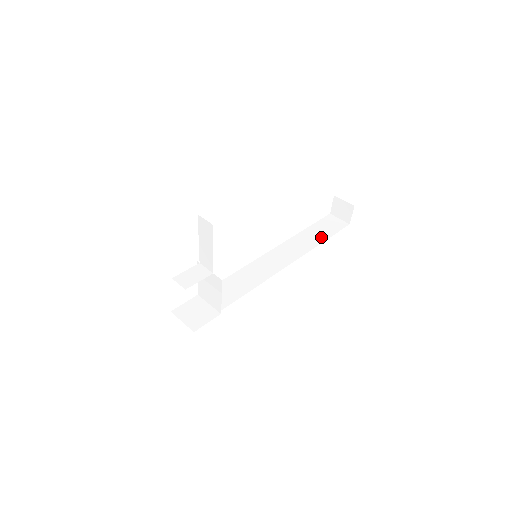
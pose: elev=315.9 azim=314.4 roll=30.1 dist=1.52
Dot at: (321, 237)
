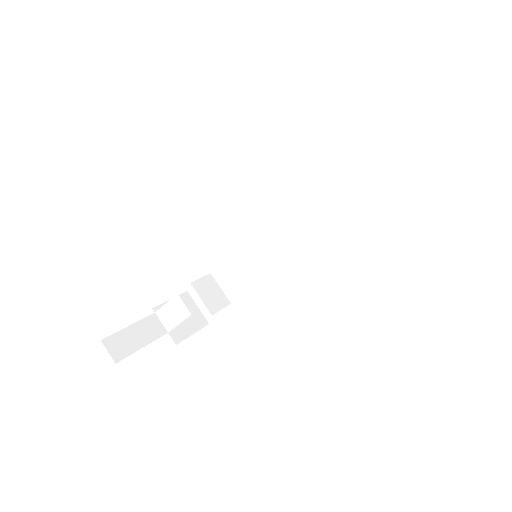
Dot at: (395, 169)
